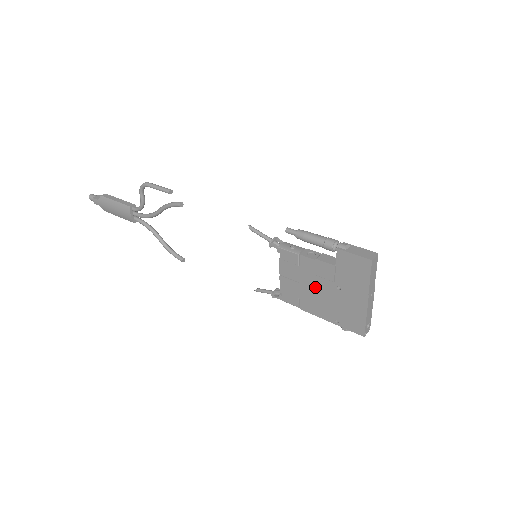
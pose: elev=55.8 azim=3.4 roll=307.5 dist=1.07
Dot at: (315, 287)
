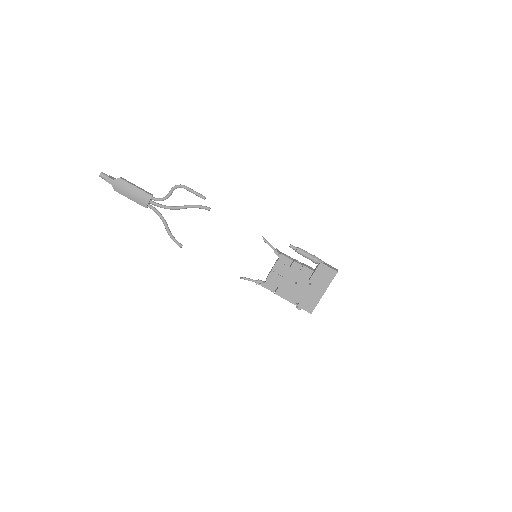
Dot at: (294, 281)
